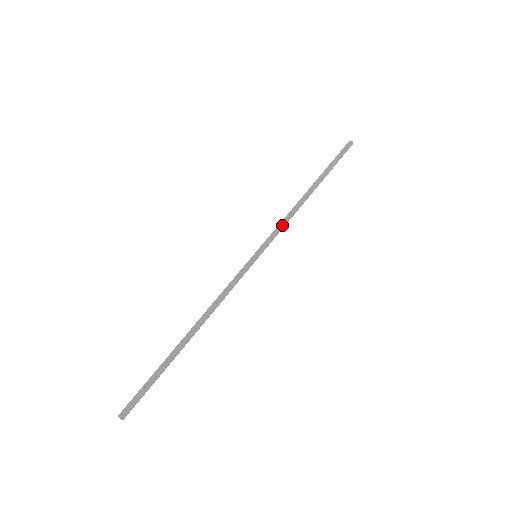
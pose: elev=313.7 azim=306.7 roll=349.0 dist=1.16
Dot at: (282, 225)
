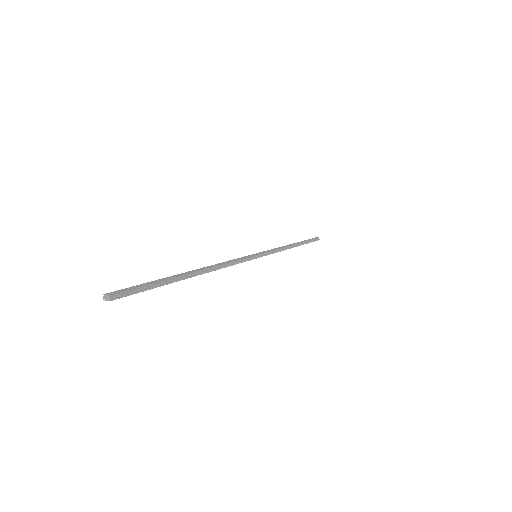
Dot at: (276, 249)
